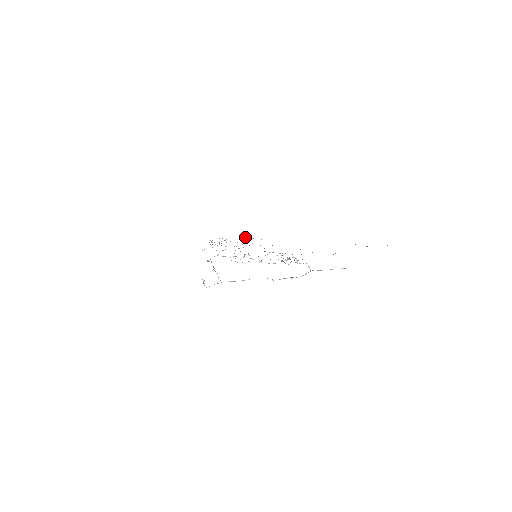
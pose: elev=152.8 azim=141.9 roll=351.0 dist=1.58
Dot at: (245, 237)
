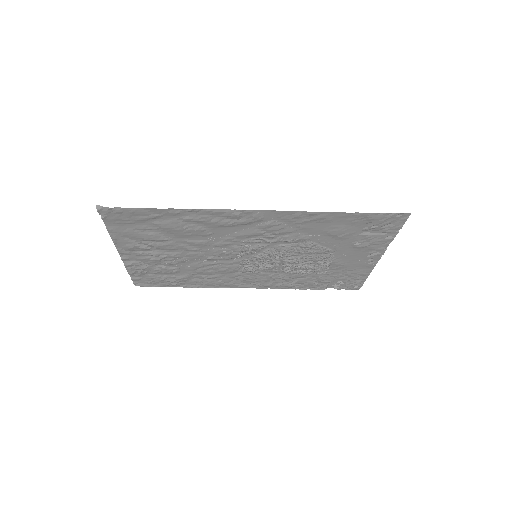
Dot at: (204, 273)
